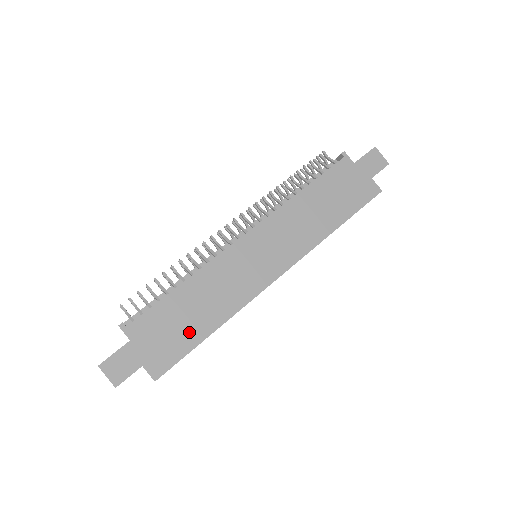
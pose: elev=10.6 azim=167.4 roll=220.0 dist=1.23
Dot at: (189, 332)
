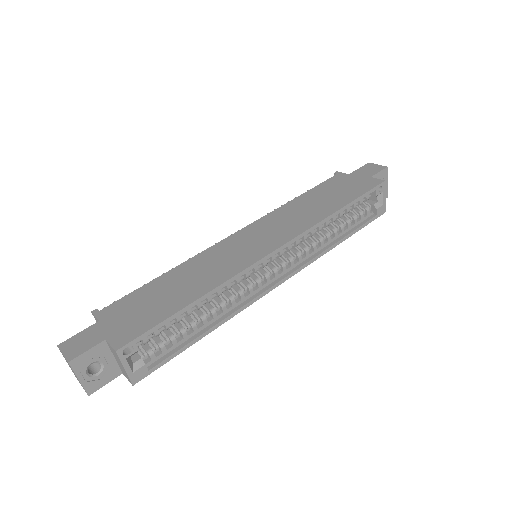
Dot at: (166, 305)
